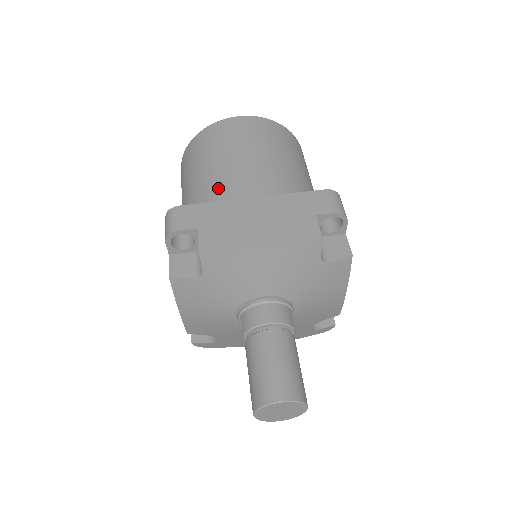
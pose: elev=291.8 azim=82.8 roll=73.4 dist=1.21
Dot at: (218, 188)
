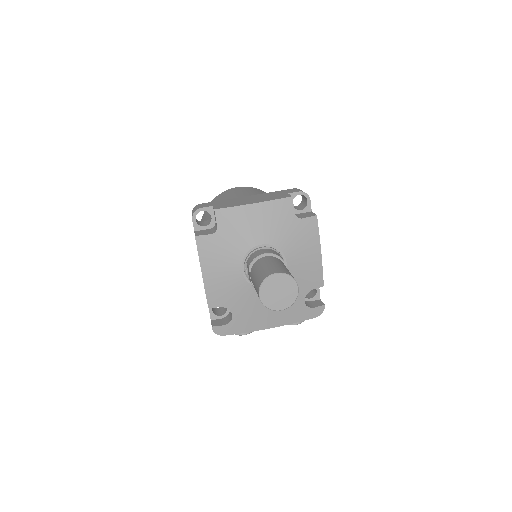
Dot at: occluded
